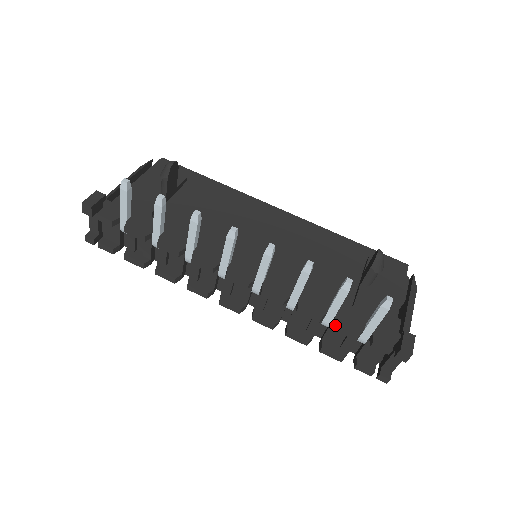
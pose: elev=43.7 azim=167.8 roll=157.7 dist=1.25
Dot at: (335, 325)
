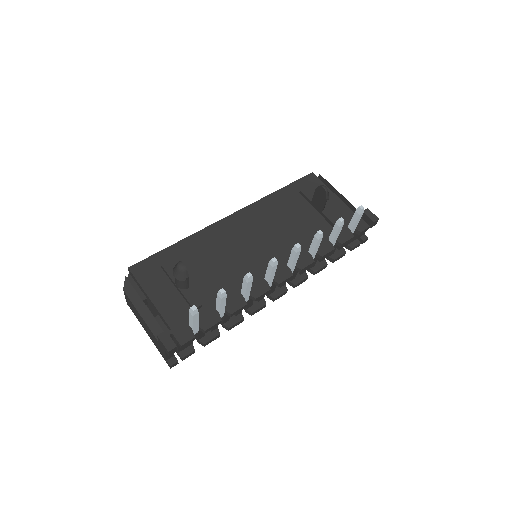
Dot at: (342, 245)
